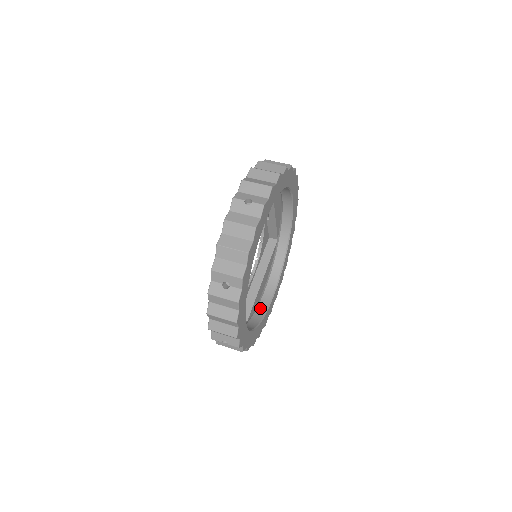
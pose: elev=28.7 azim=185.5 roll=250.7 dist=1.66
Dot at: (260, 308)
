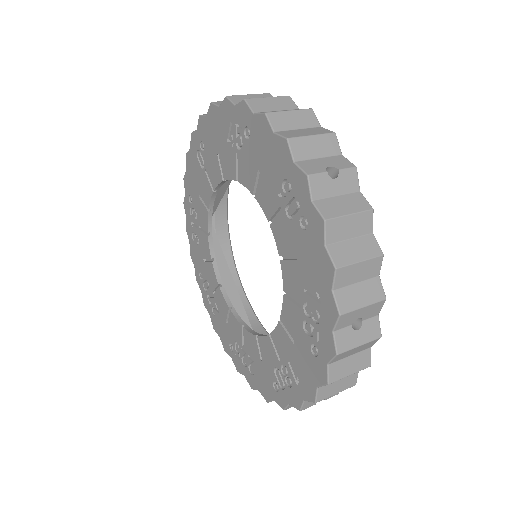
Dot at: (250, 323)
